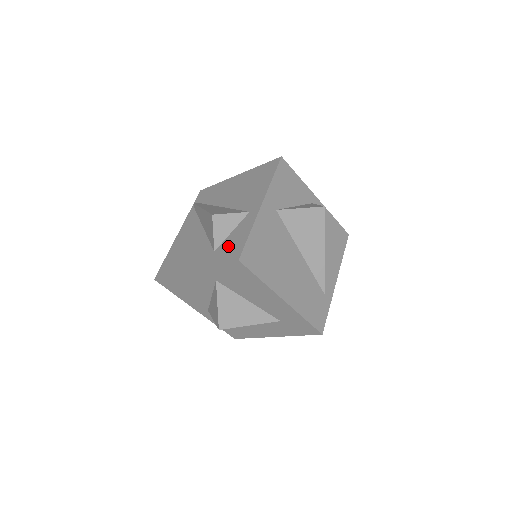
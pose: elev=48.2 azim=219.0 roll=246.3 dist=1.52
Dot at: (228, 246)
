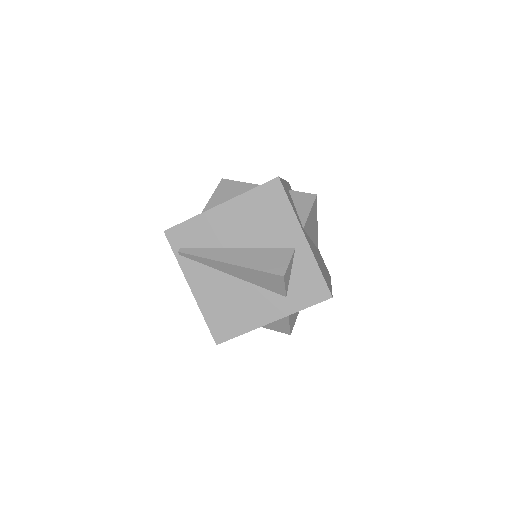
Dot at: (302, 288)
